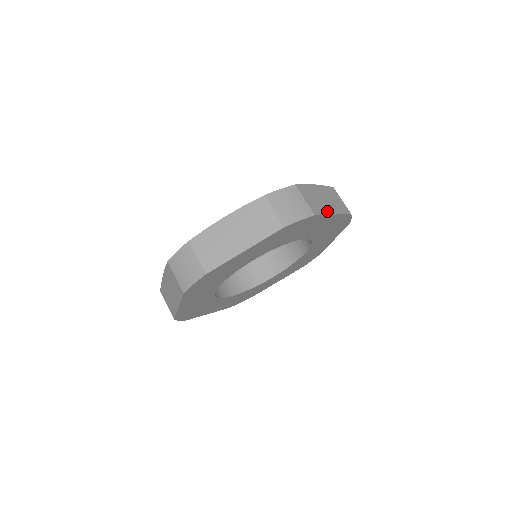
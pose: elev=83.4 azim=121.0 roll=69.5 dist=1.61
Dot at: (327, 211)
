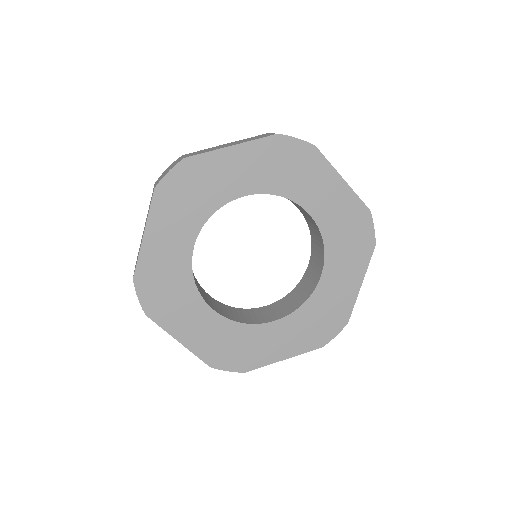
Dot at: (219, 149)
